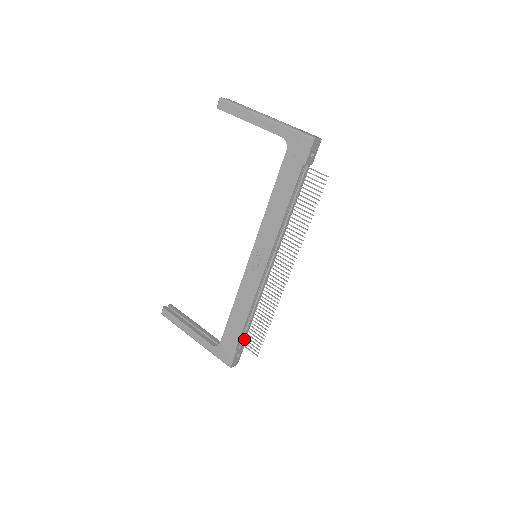
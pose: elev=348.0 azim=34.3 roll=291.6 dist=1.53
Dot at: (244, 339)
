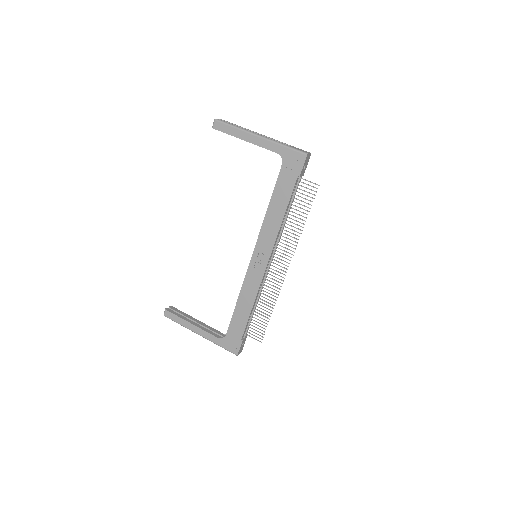
Dot at: (248, 329)
